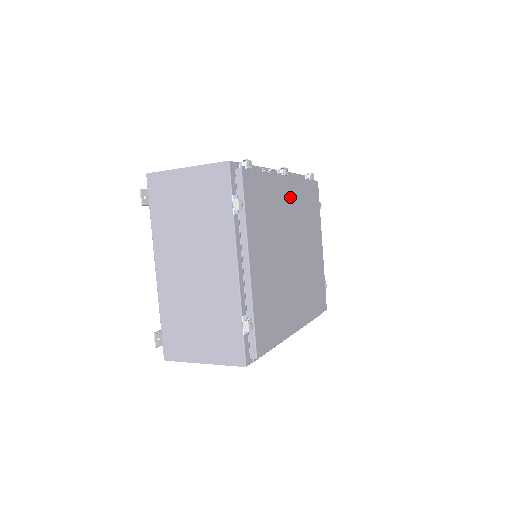
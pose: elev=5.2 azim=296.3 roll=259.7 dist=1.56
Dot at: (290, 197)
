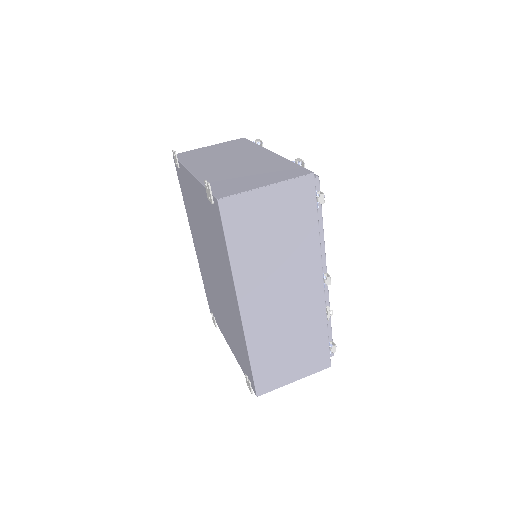
Dot at: occluded
